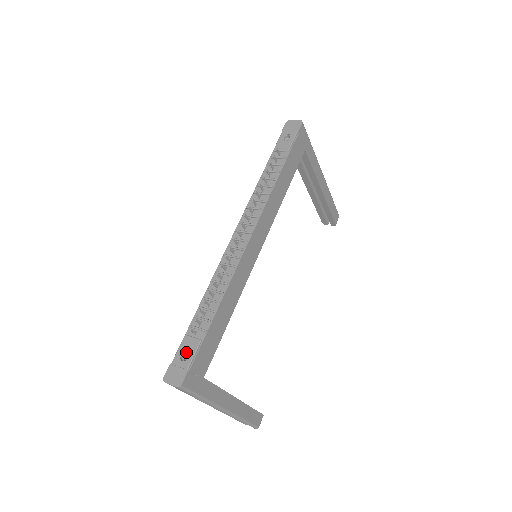
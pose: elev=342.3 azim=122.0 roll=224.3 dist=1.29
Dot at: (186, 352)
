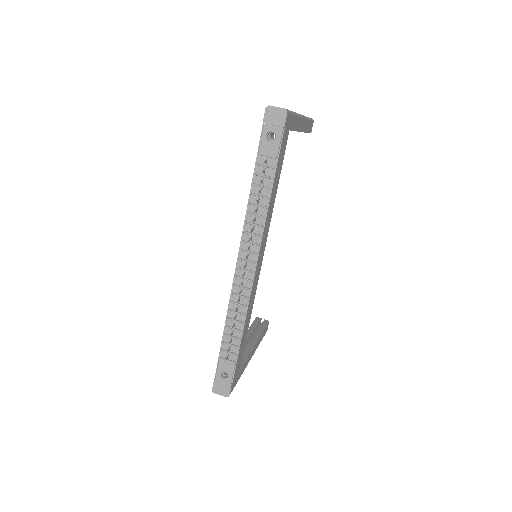
Dot at: occluded
